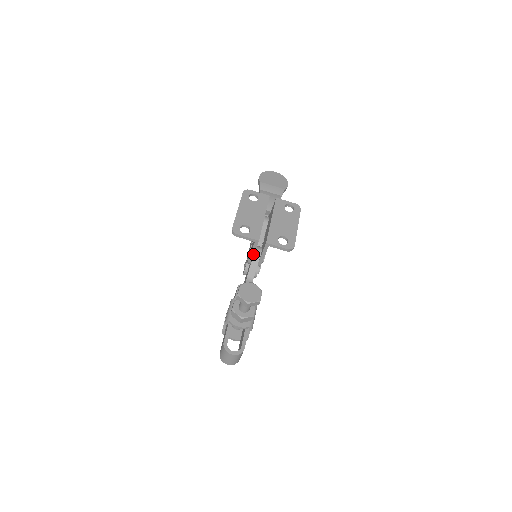
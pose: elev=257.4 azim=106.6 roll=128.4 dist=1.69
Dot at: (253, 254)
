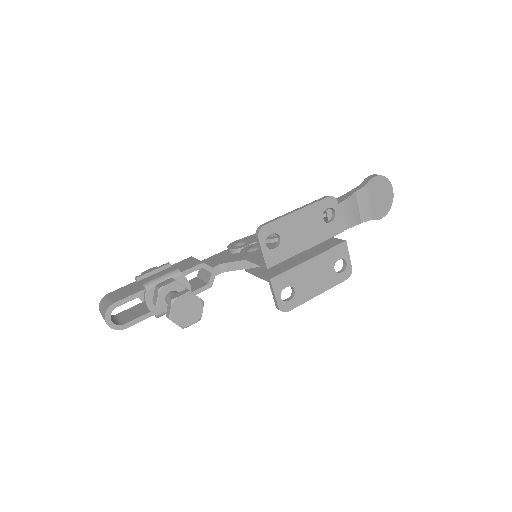
Dot at: (251, 261)
